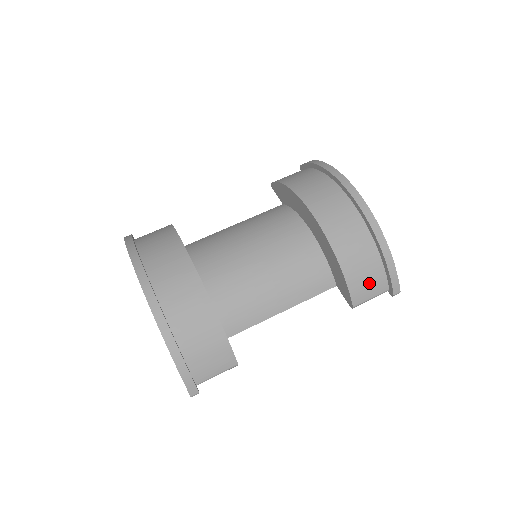
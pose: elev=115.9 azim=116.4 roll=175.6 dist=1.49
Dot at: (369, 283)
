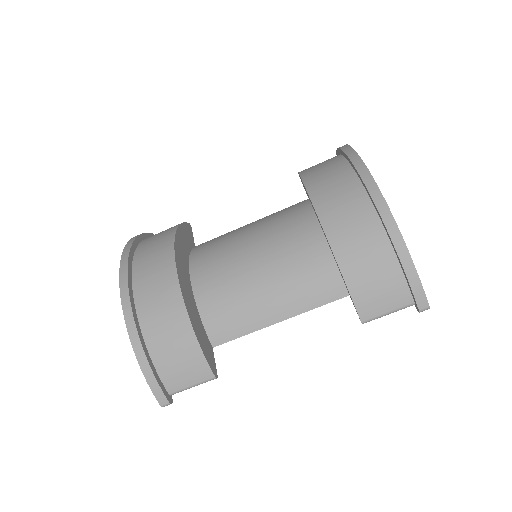
Dot at: (382, 293)
